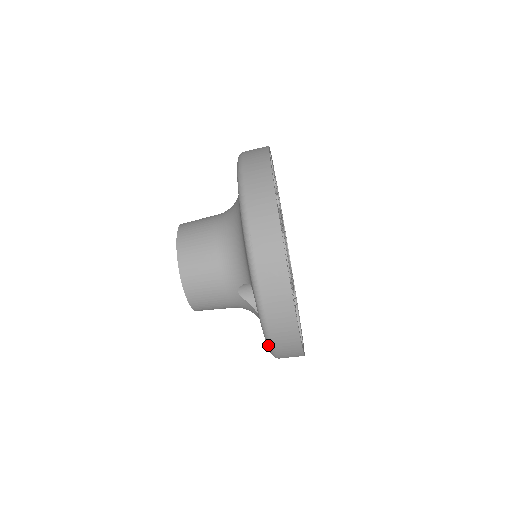
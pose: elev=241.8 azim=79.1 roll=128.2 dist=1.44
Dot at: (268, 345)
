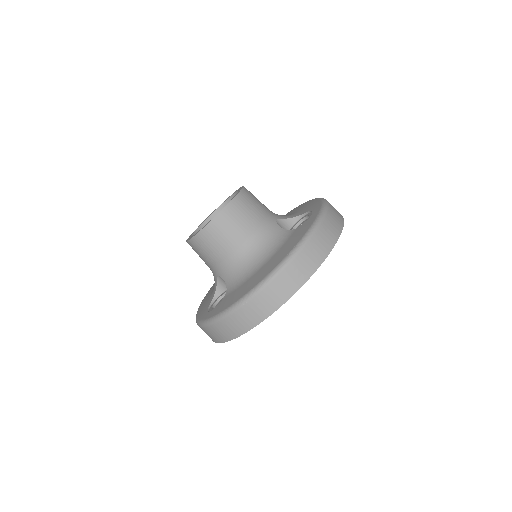
Dot at: (198, 322)
